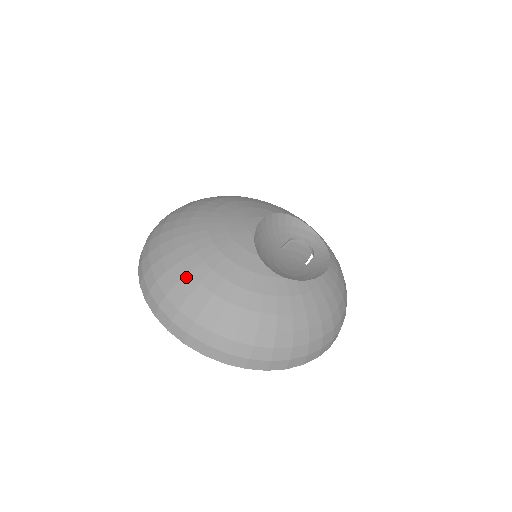
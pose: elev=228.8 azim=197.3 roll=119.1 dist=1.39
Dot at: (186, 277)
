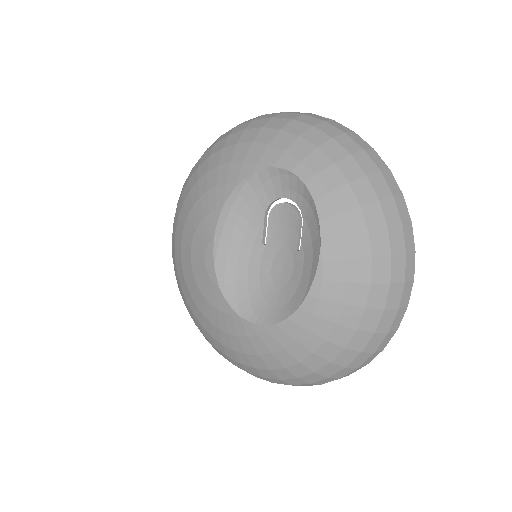
Dot at: (217, 350)
